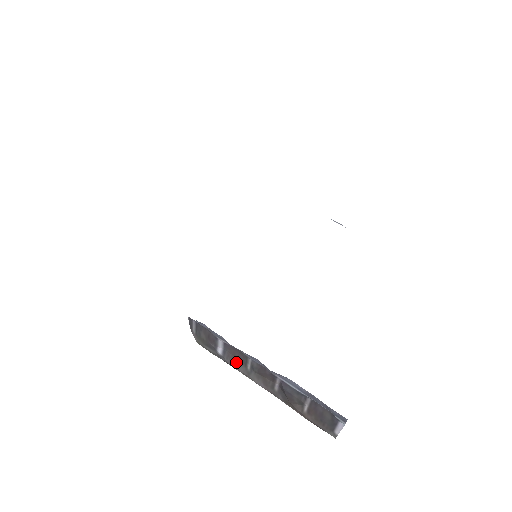
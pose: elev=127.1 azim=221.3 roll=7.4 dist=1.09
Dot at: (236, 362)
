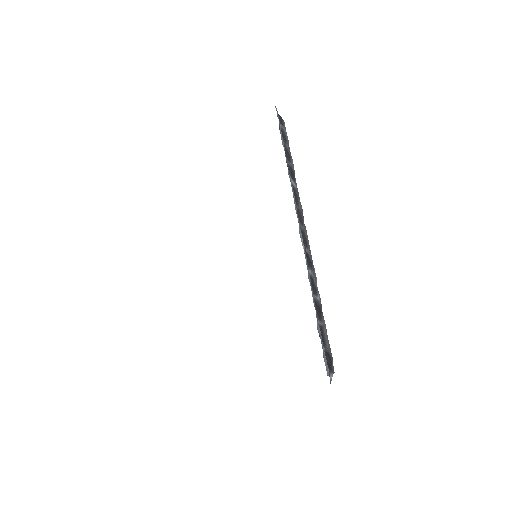
Dot at: occluded
